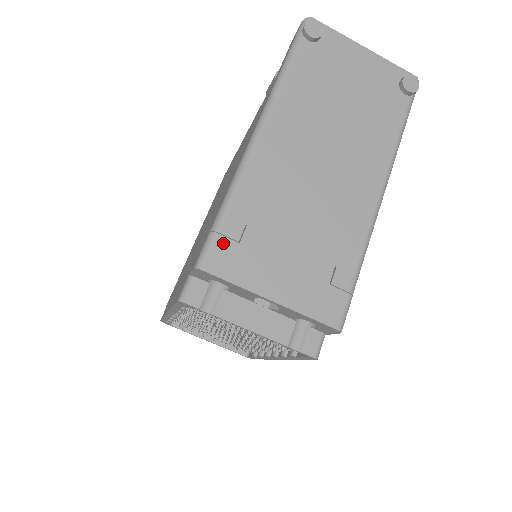
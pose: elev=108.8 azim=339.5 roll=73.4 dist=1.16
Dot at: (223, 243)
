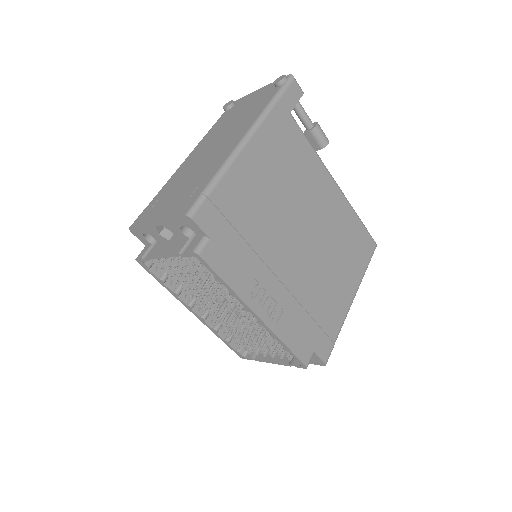
Dot at: (145, 212)
